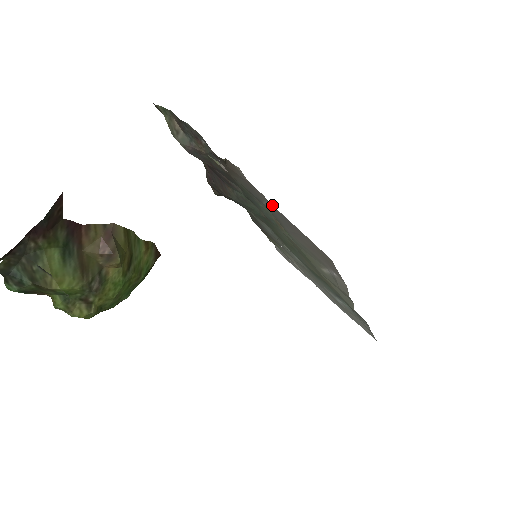
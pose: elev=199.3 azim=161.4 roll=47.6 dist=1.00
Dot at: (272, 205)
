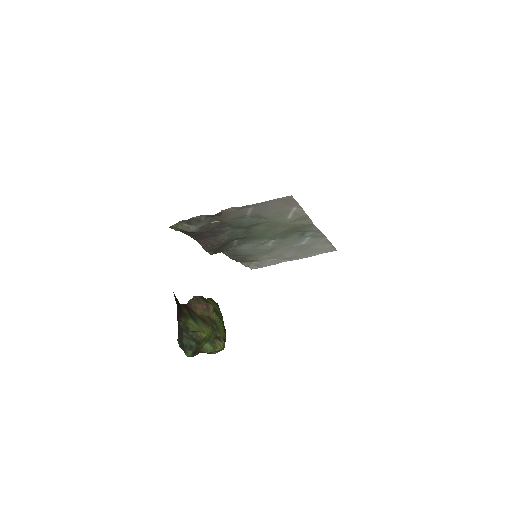
Dot at: (254, 205)
